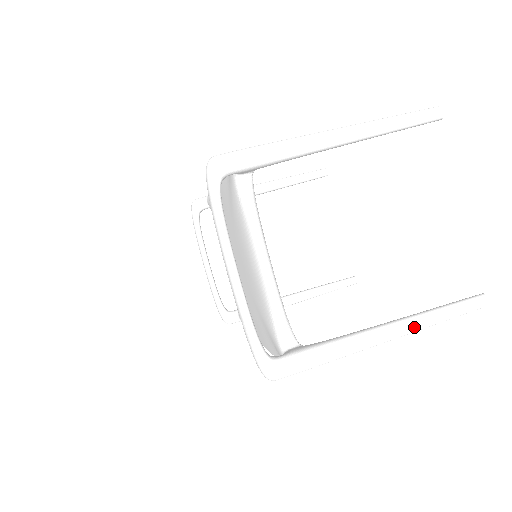
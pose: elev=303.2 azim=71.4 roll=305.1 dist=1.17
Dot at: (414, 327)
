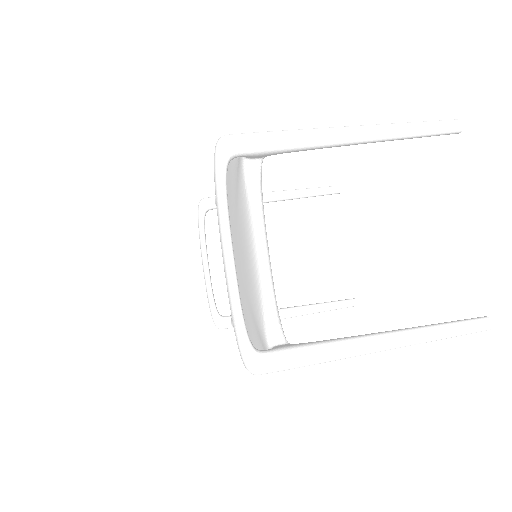
Dot at: (410, 340)
